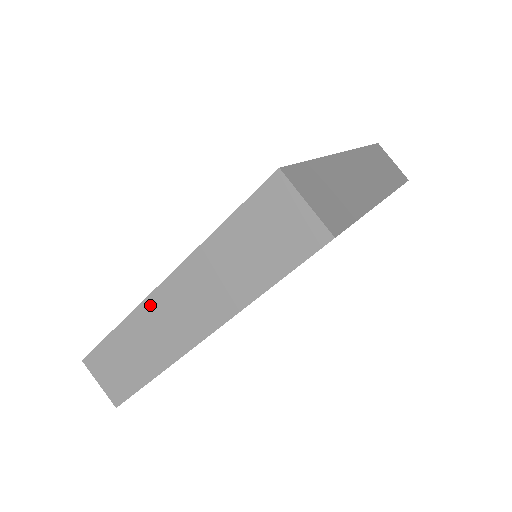
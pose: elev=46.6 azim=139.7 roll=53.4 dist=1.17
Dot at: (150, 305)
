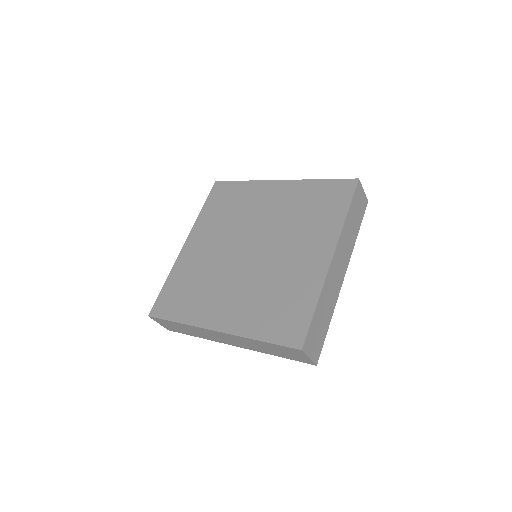
Dot at: (206, 330)
